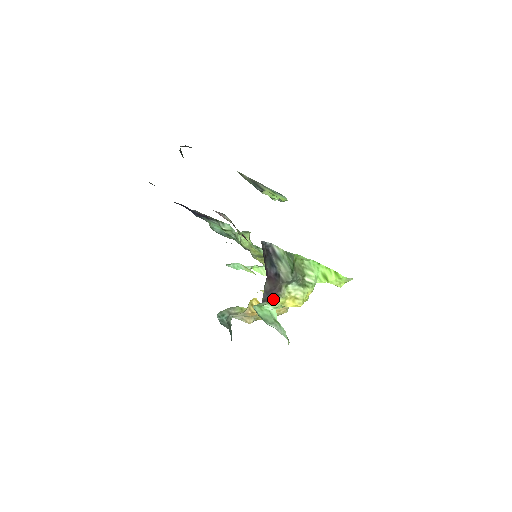
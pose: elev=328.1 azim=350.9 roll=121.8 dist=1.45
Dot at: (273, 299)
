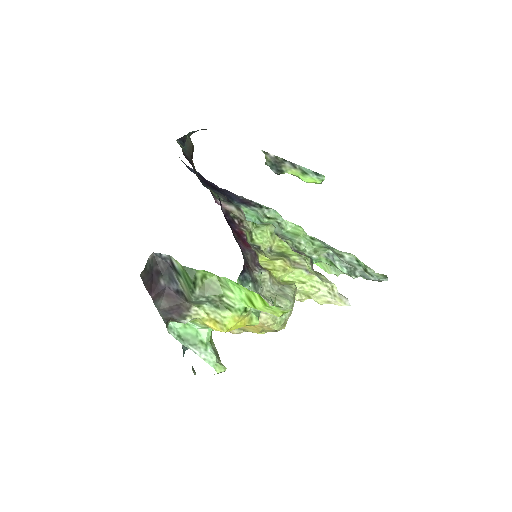
Dot at: (178, 319)
